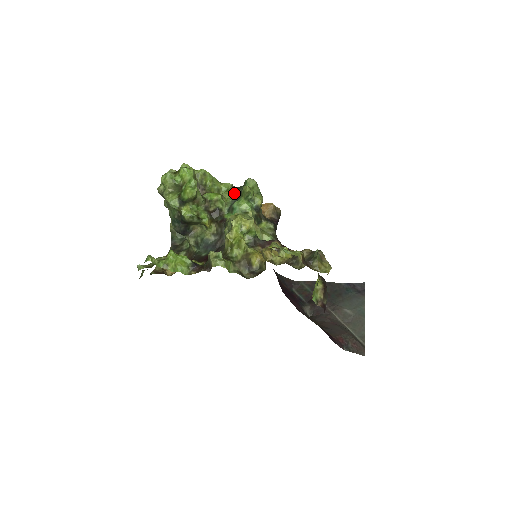
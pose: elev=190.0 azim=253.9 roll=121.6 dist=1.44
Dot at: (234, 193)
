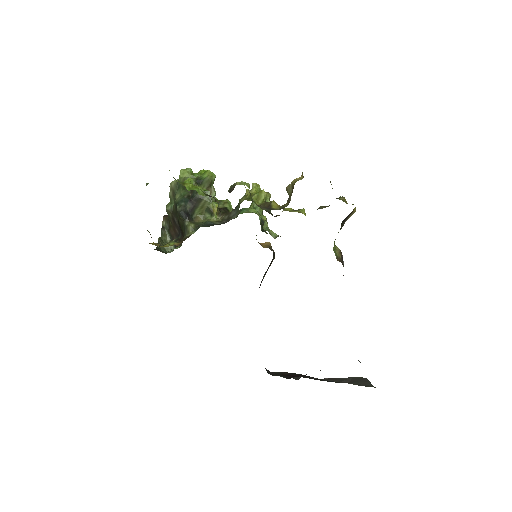
Dot at: occluded
